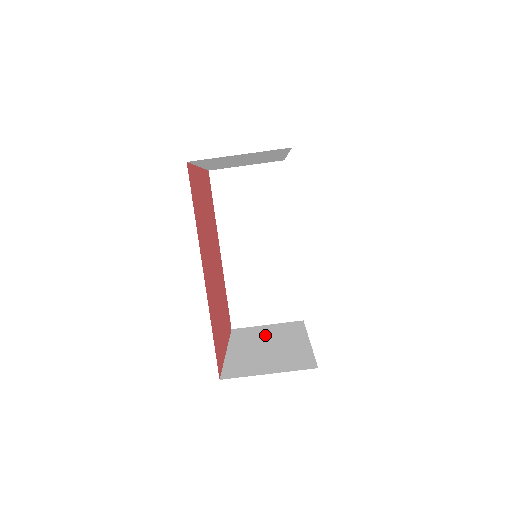
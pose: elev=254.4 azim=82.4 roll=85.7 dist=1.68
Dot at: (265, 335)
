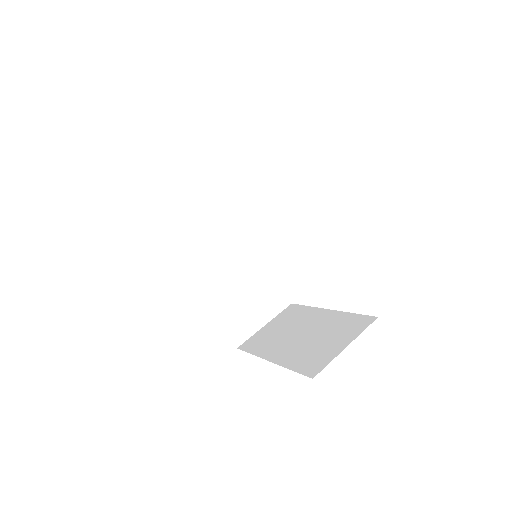
Dot at: (281, 331)
